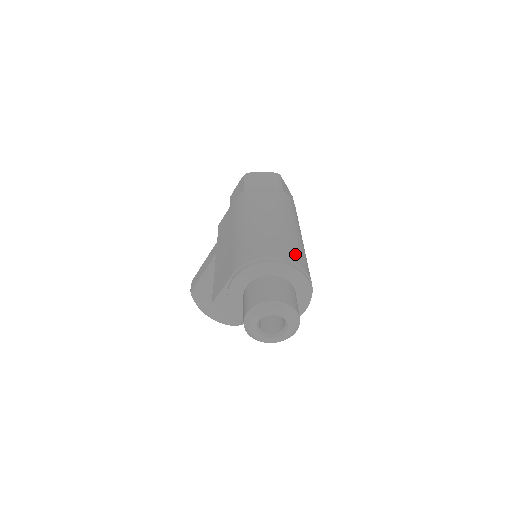
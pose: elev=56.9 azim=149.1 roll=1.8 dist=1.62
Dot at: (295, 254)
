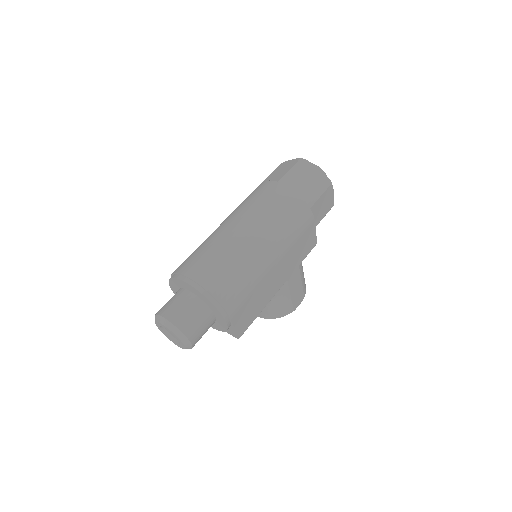
Dot at: (203, 268)
